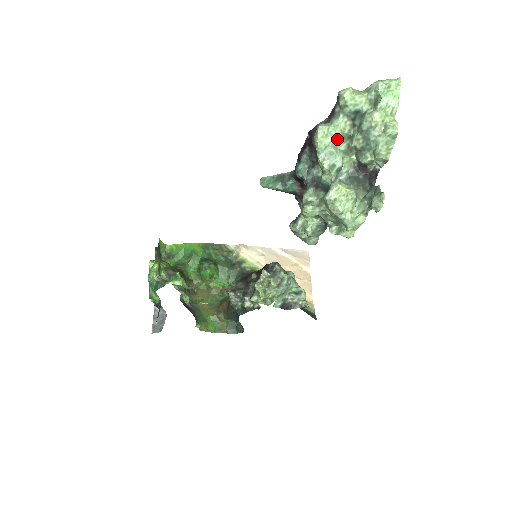
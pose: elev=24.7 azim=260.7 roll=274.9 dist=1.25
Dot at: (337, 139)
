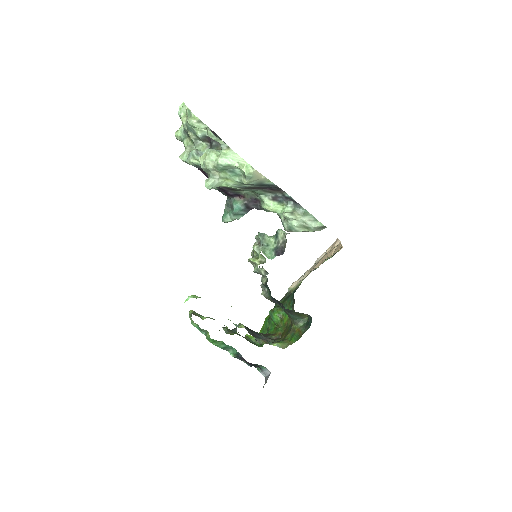
Dot at: (189, 149)
